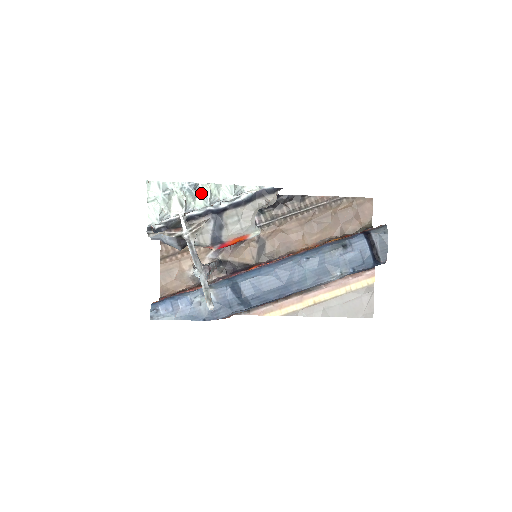
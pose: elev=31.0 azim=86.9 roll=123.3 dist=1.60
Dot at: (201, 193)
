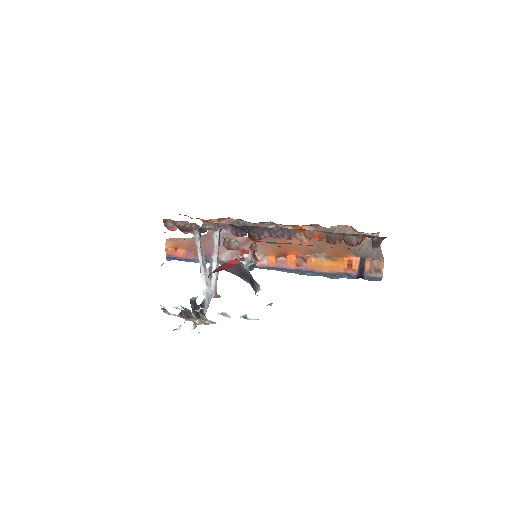
Dot at: occluded
